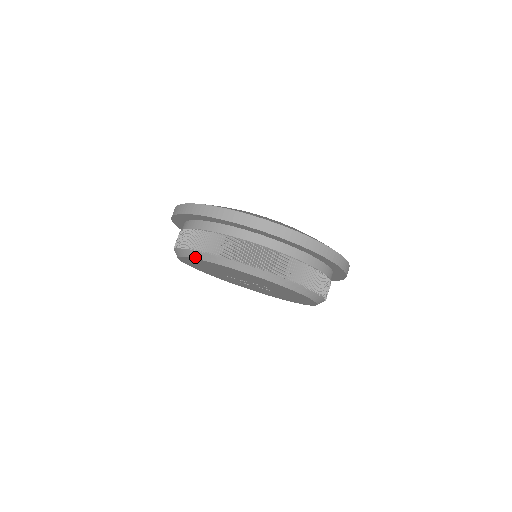
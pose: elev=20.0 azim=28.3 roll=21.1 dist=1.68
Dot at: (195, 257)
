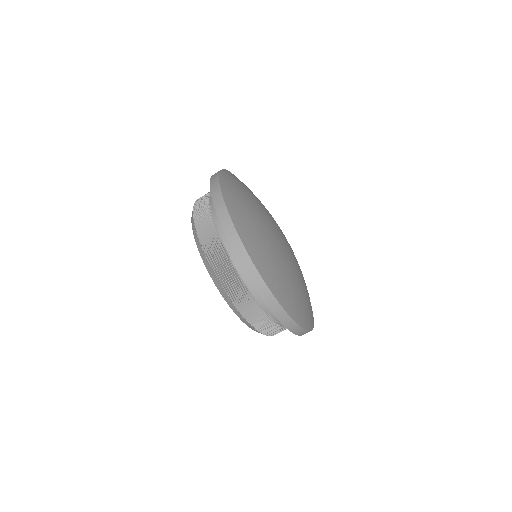
Dot at: (193, 230)
